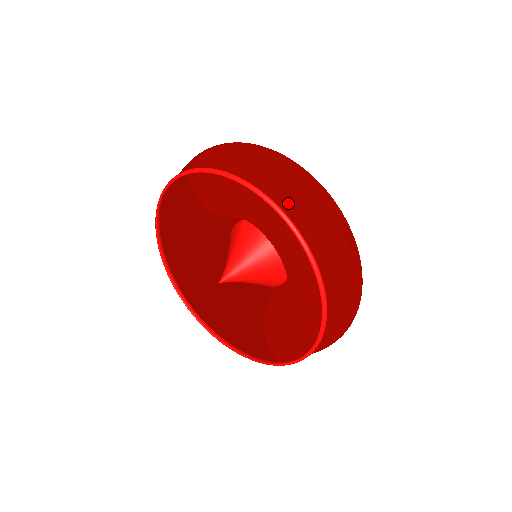
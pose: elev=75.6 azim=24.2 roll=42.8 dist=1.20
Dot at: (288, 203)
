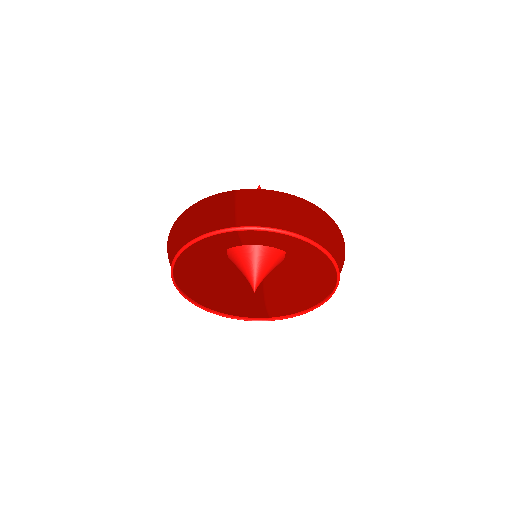
Dot at: (327, 243)
